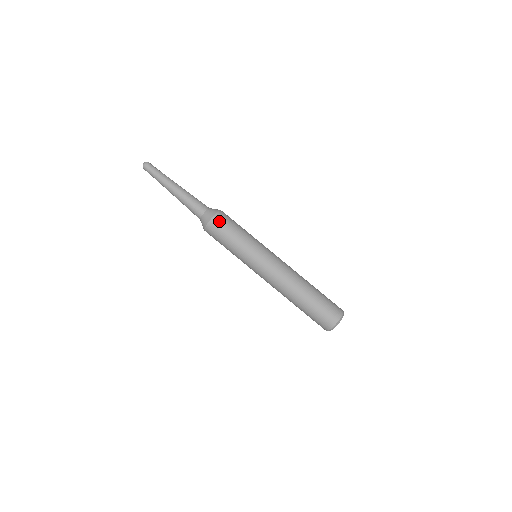
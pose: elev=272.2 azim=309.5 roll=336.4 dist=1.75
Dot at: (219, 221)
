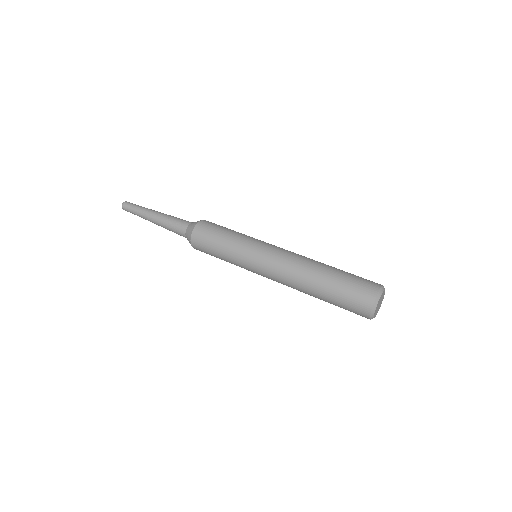
Dot at: (211, 222)
